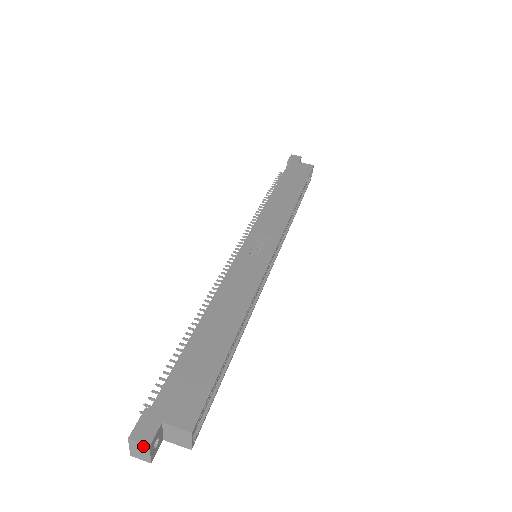
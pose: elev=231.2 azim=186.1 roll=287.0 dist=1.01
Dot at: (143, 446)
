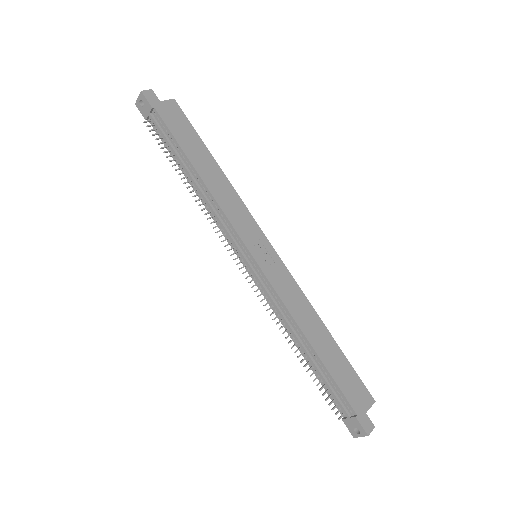
Dot at: (371, 430)
